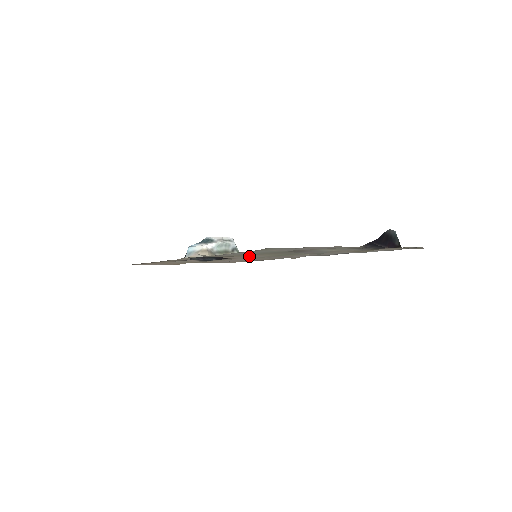
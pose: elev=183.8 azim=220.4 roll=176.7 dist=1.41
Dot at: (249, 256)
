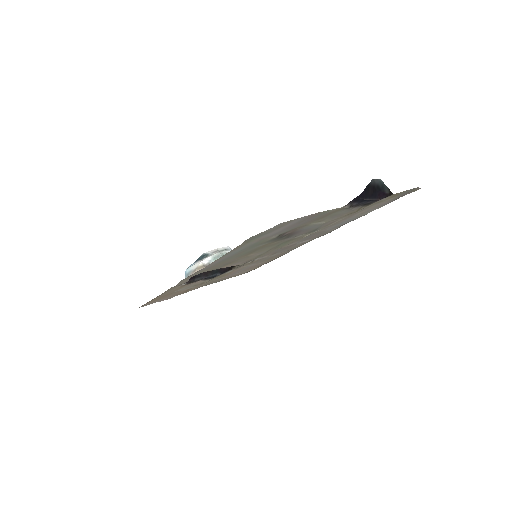
Dot at: (247, 258)
